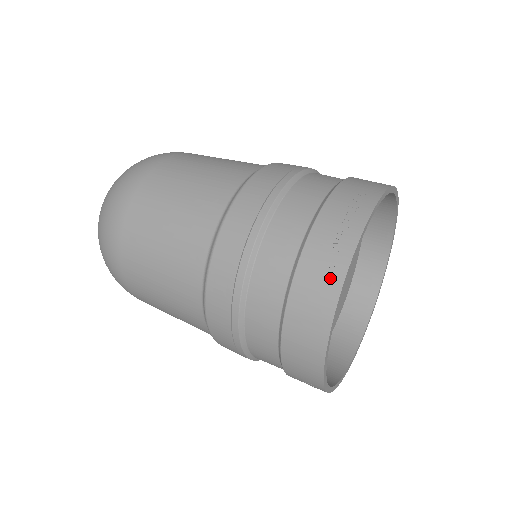
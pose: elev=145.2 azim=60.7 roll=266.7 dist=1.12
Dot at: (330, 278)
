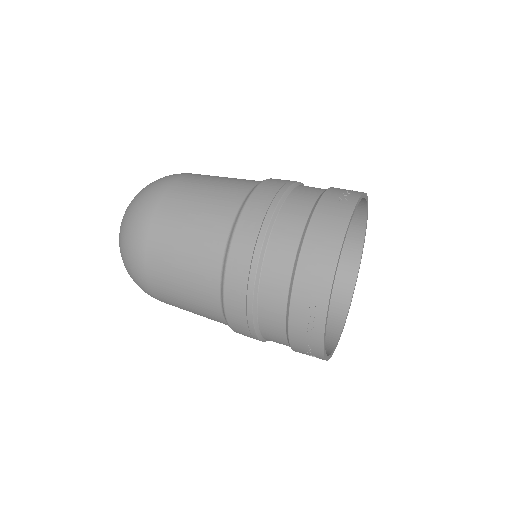
Dot at: (345, 204)
